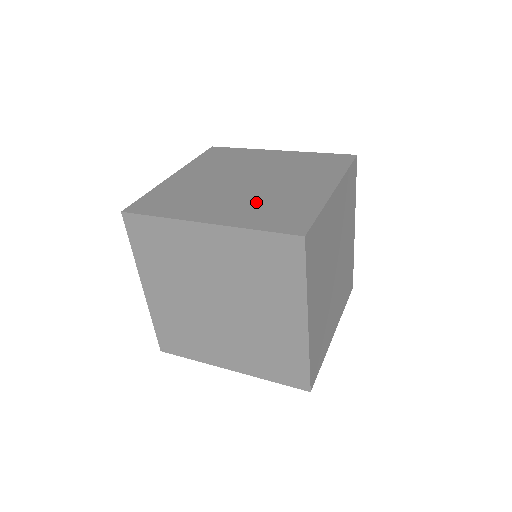
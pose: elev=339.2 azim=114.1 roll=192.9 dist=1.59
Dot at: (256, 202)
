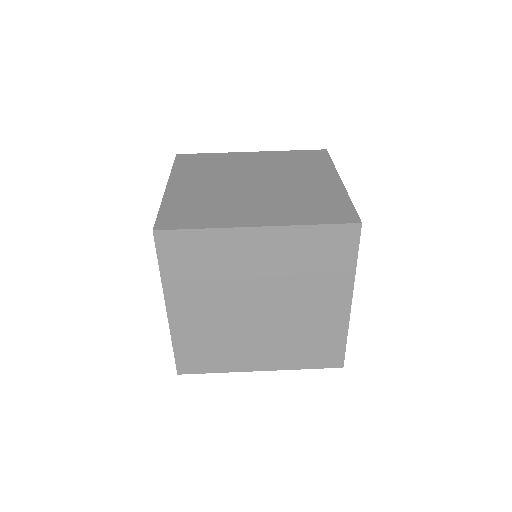
Dot at: (285, 201)
